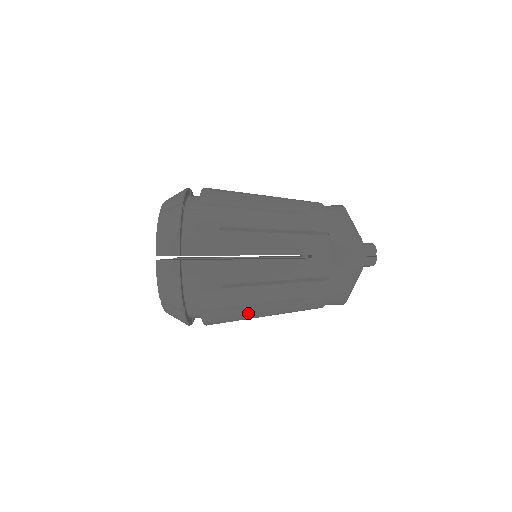
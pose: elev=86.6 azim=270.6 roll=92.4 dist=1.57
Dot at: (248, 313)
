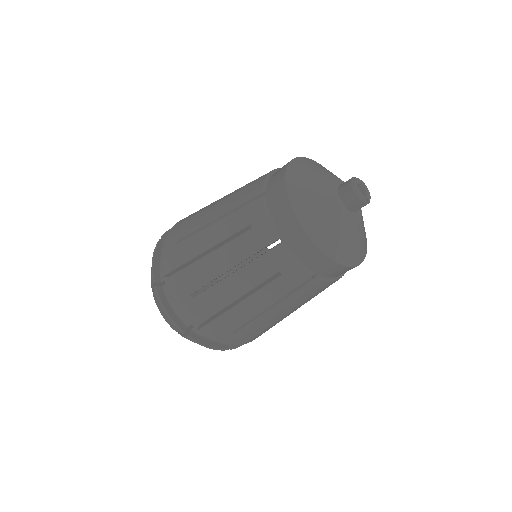
Dot at: occluded
